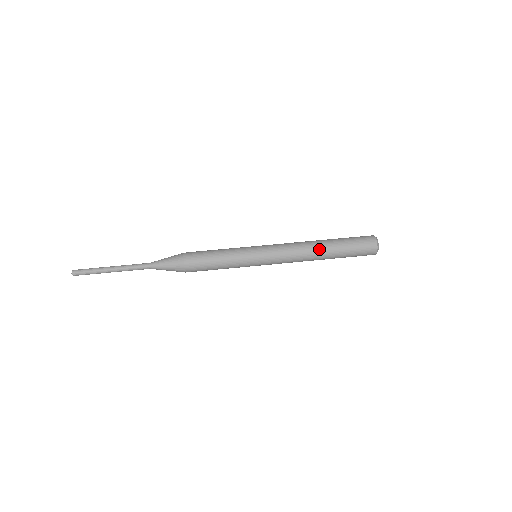
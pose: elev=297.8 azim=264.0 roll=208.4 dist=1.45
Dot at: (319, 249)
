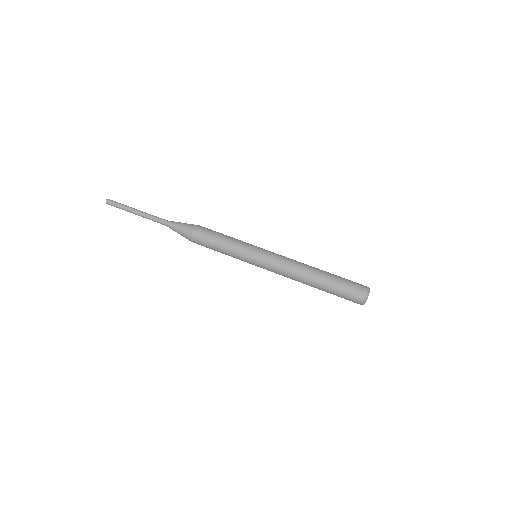
Dot at: (312, 275)
